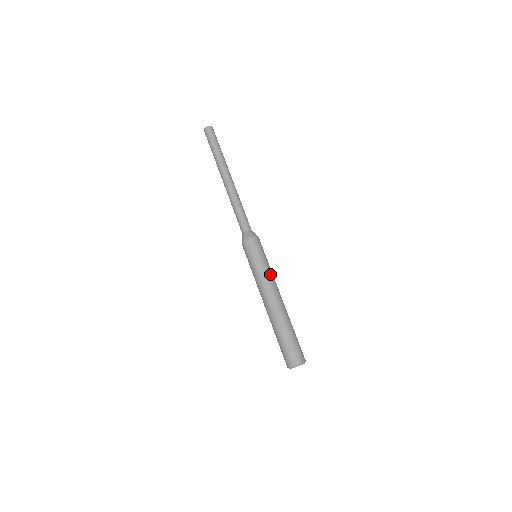
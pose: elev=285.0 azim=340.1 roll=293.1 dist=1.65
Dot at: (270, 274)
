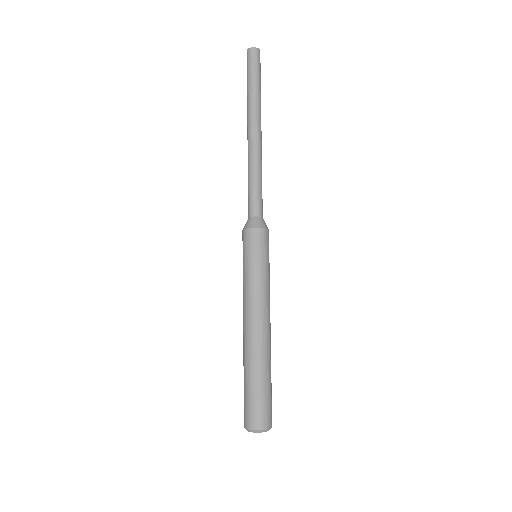
Dot at: (268, 290)
